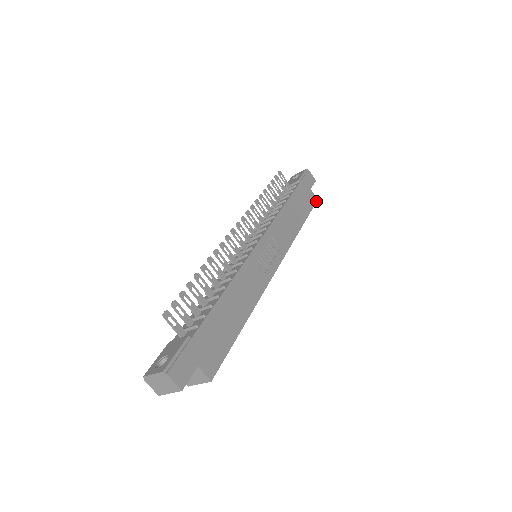
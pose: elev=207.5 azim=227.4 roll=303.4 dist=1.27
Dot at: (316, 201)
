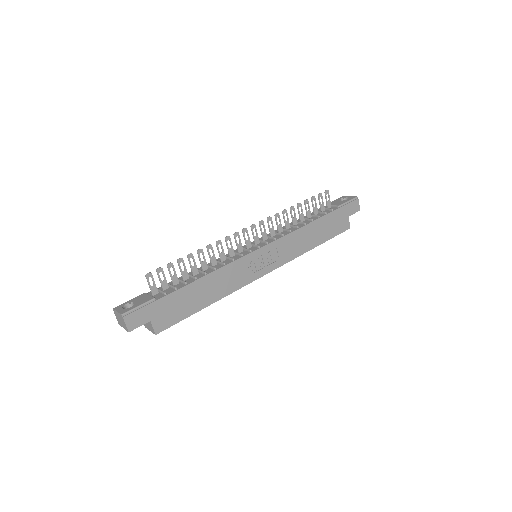
Dot at: occluded
